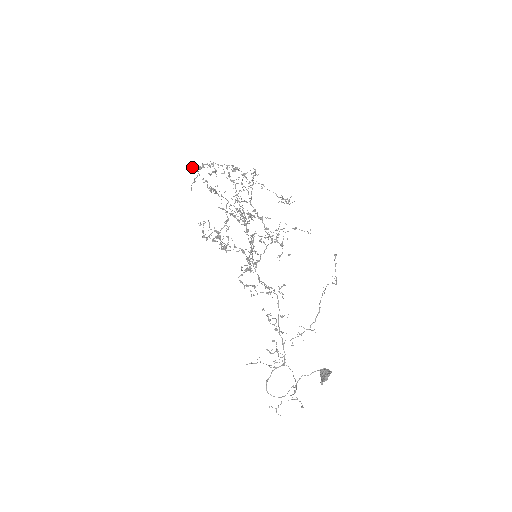
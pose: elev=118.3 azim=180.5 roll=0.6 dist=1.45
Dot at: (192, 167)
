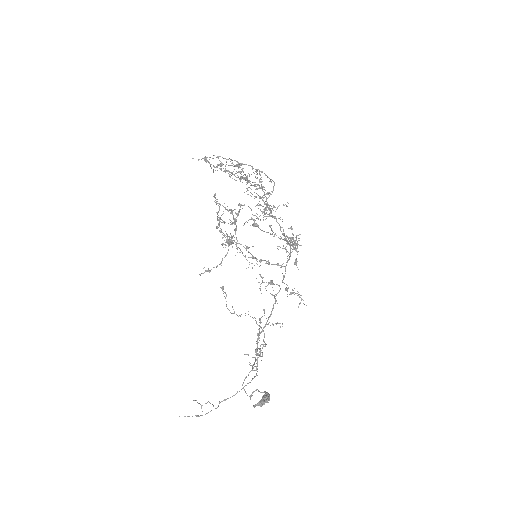
Dot at: (199, 159)
